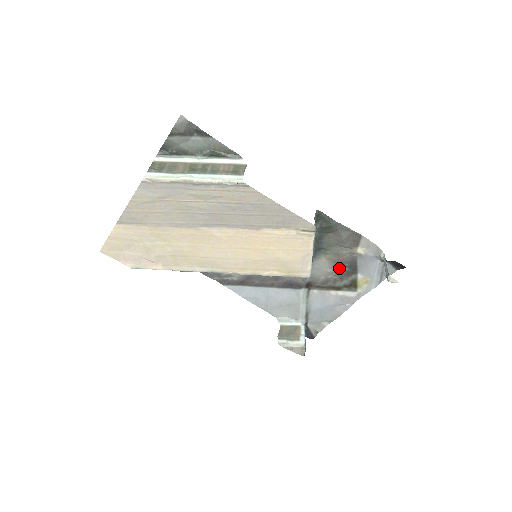
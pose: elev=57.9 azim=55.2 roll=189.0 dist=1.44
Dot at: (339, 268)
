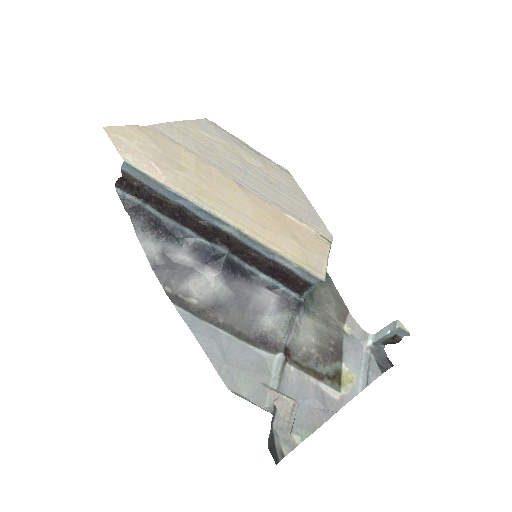
Dot at: (323, 344)
